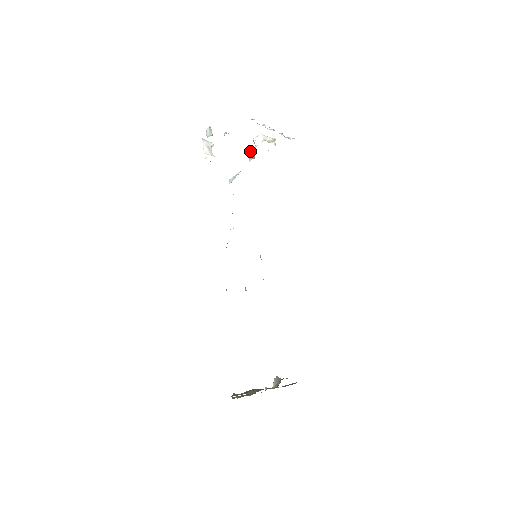
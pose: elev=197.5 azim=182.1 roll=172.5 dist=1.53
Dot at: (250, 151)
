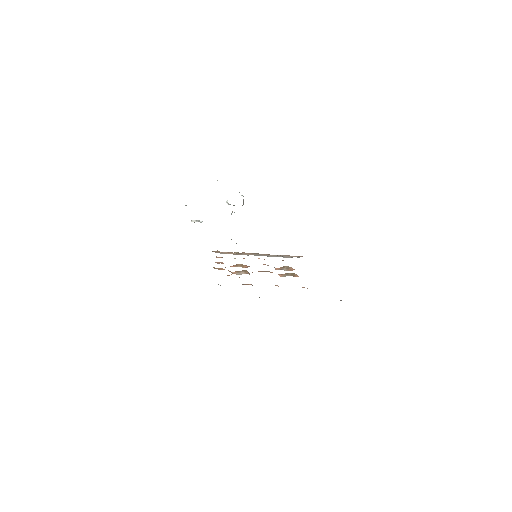
Dot at: (231, 213)
